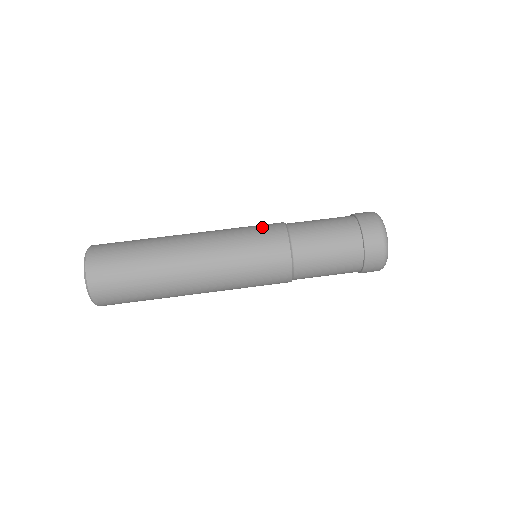
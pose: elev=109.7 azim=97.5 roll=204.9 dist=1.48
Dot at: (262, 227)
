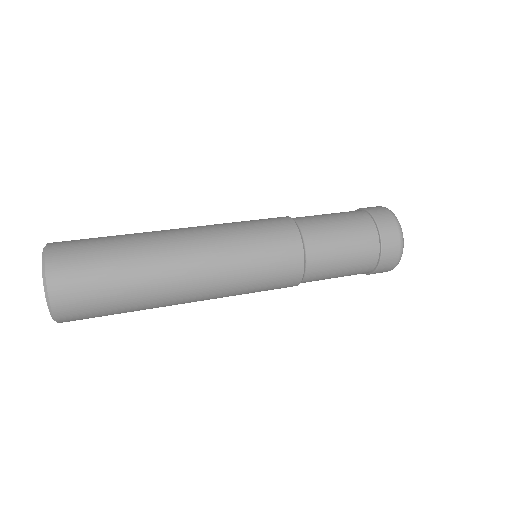
Dot at: occluded
